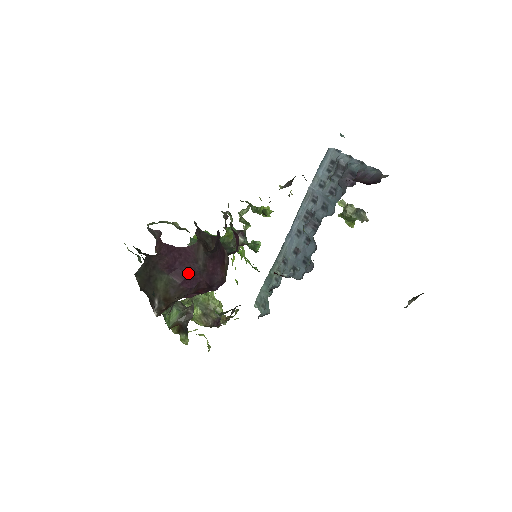
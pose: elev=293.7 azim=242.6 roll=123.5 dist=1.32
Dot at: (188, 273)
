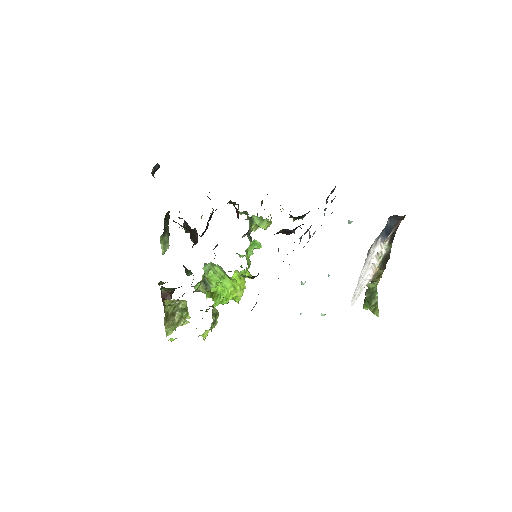
Dot at: occluded
